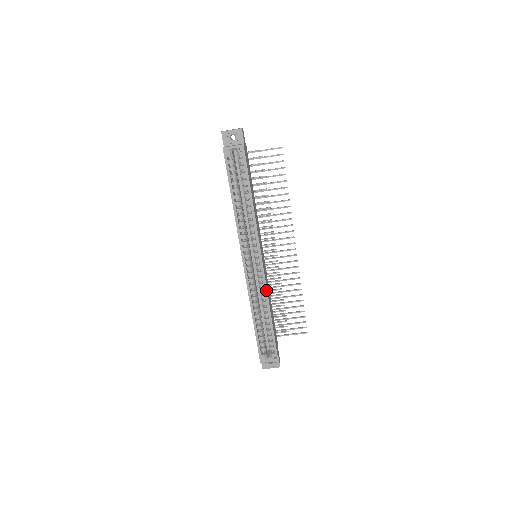
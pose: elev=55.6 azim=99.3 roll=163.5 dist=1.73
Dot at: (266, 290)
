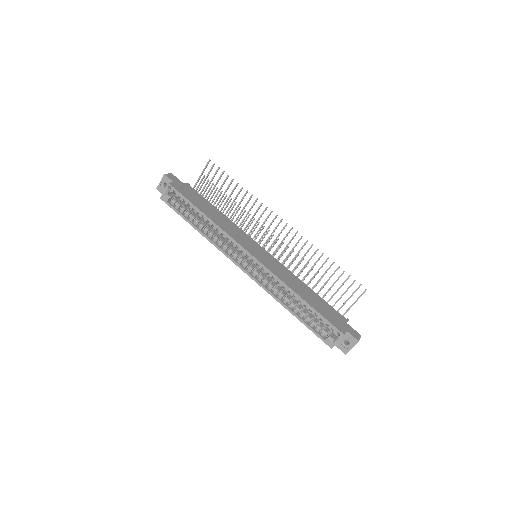
Dot at: (275, 277)
